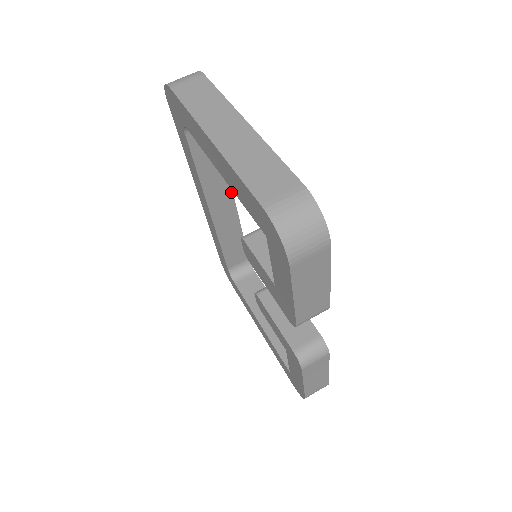
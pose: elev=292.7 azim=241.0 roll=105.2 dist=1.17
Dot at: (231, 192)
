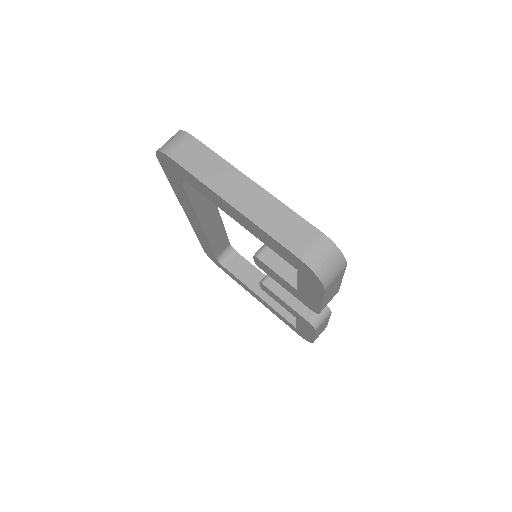
Dot at: (215, 205)
